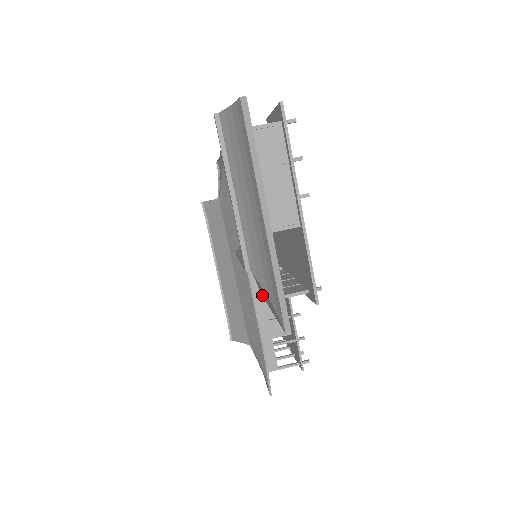
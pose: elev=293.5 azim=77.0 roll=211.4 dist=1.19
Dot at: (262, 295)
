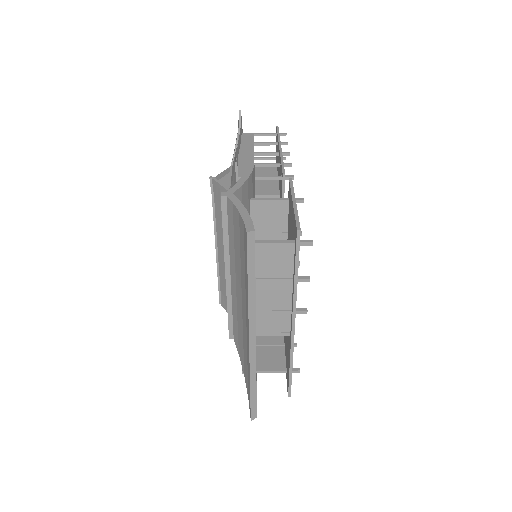
Dot at: occluded
